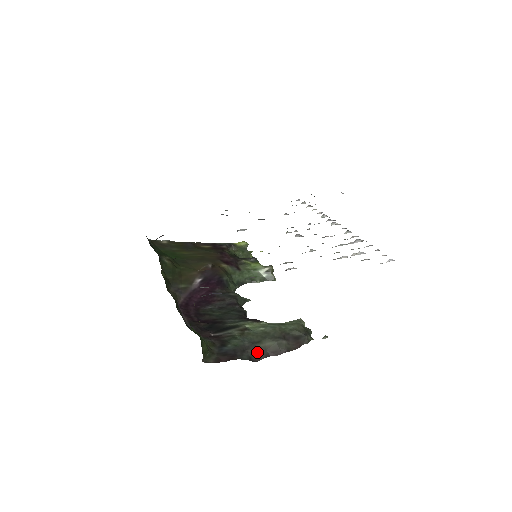
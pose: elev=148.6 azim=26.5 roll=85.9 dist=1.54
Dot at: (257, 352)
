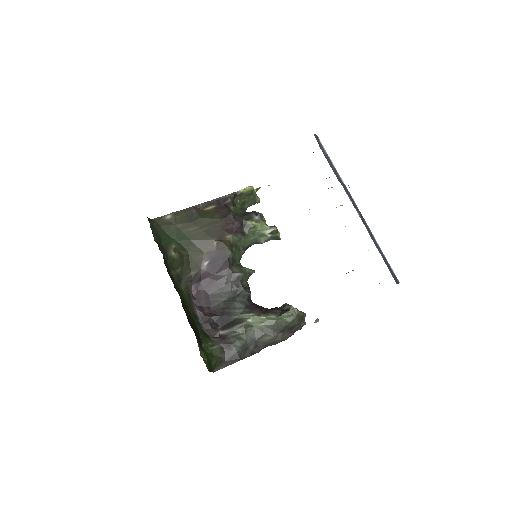
Dot at: (257, 346)
